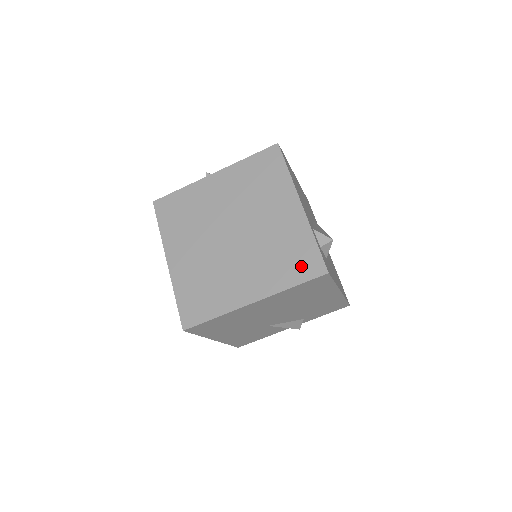
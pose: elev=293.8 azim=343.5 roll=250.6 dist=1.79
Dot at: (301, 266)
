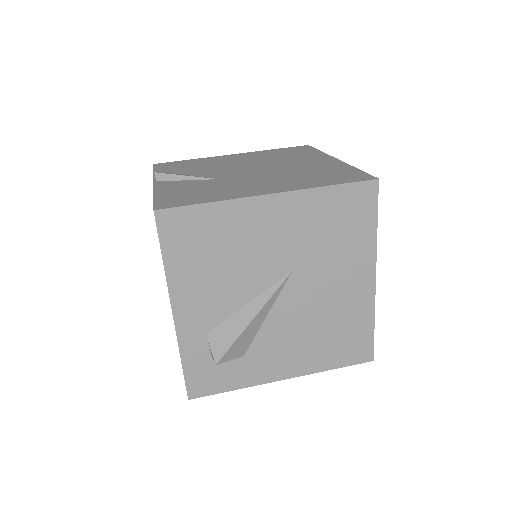
Dot at: occluded
